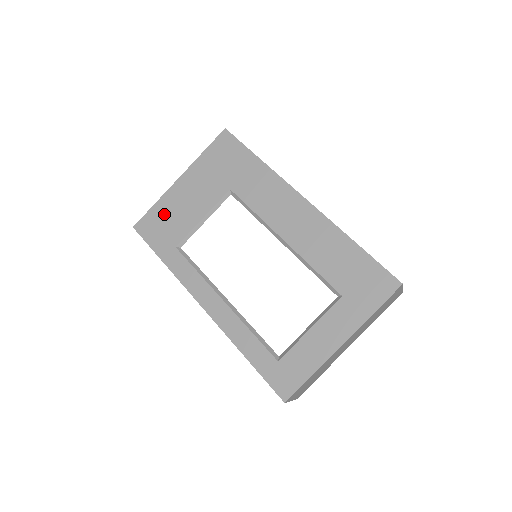
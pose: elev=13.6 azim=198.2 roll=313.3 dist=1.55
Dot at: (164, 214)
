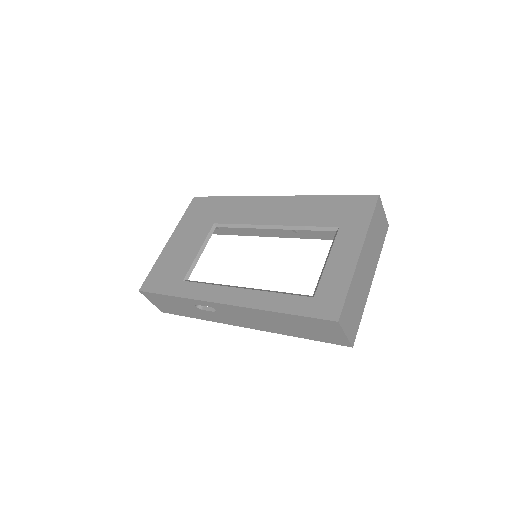
Dot at: (164, 267)
